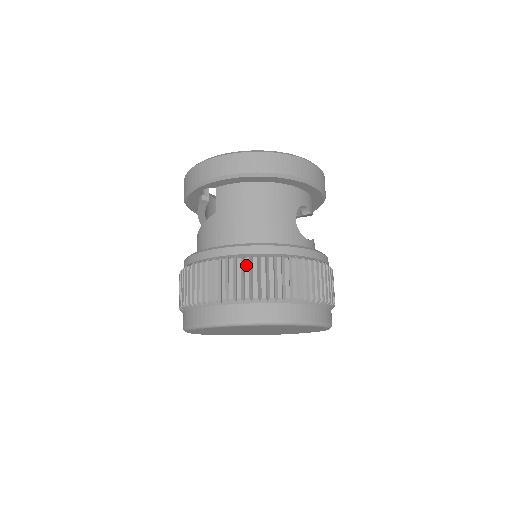
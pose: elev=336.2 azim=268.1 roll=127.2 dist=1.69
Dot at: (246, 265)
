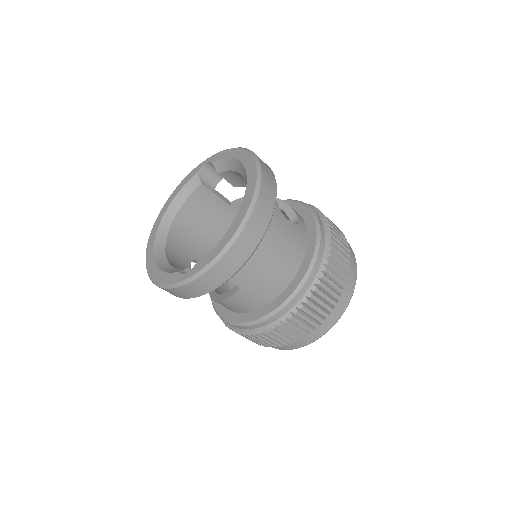
Dot at: (315, 299)
